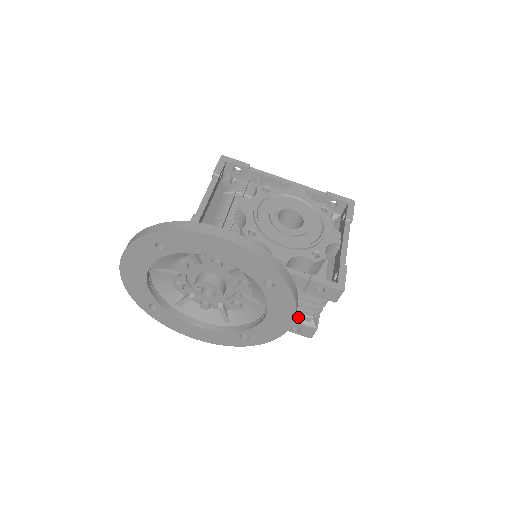
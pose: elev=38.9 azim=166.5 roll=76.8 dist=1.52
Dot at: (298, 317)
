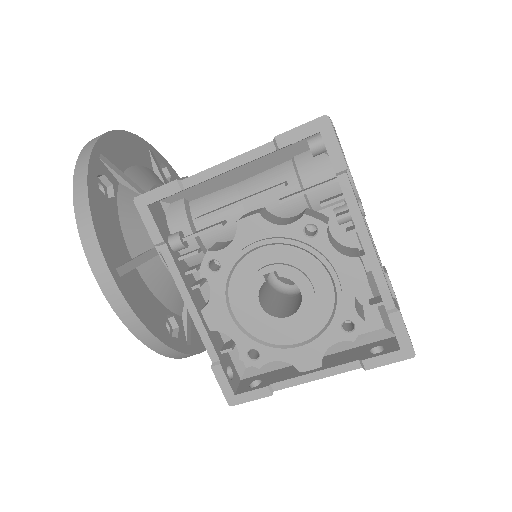
Dot at: occluded
